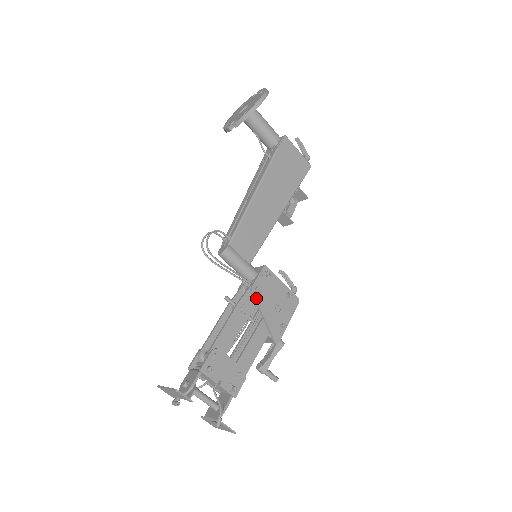
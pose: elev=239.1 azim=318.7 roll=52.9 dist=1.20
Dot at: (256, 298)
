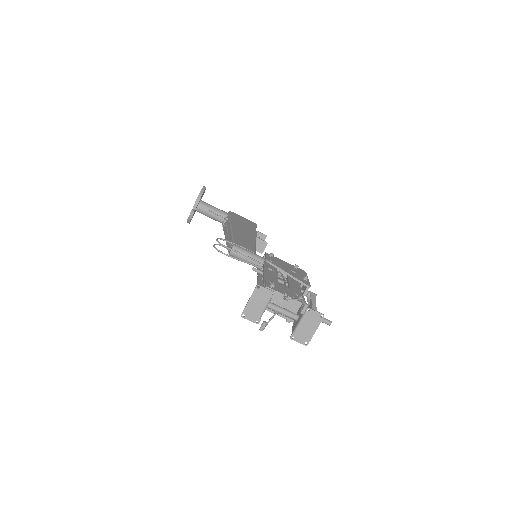
Dot at: (274, 264)
